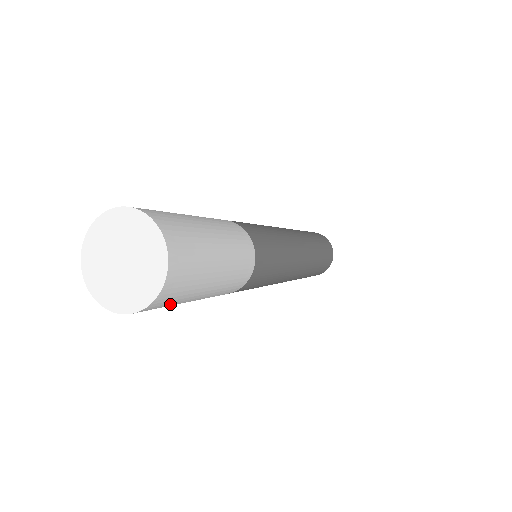
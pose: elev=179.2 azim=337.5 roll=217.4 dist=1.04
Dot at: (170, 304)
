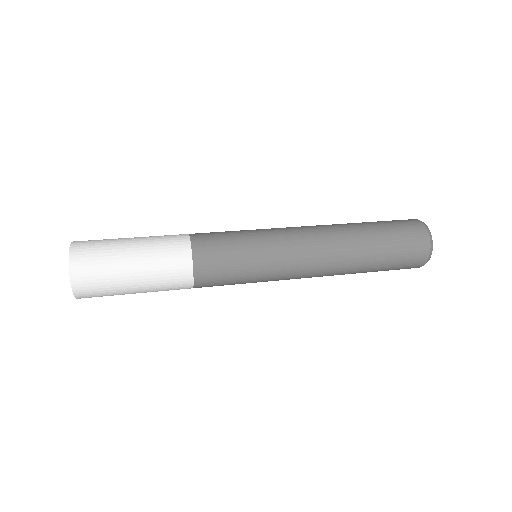
Dot at: occluded
